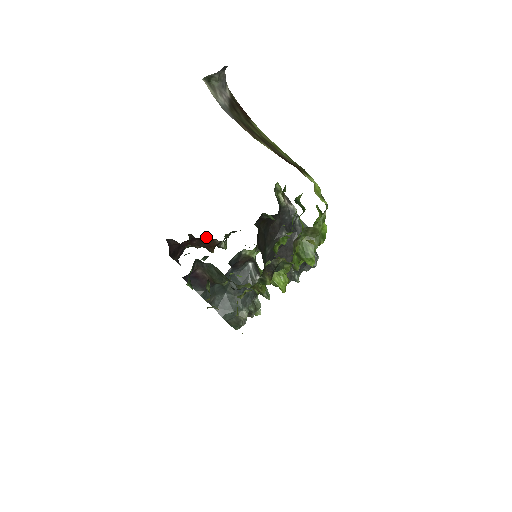
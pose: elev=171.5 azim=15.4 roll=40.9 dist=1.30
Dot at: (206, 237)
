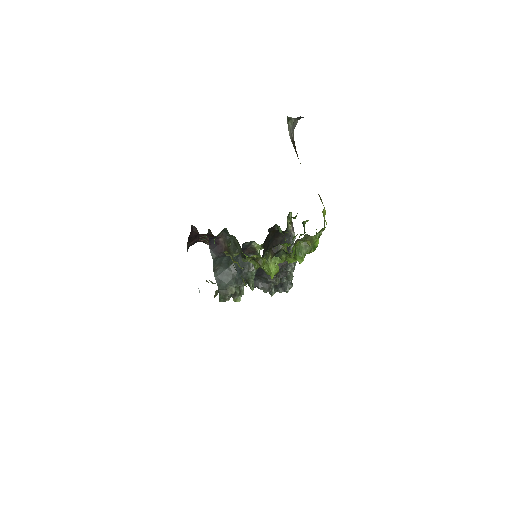
Dot at: occluded
